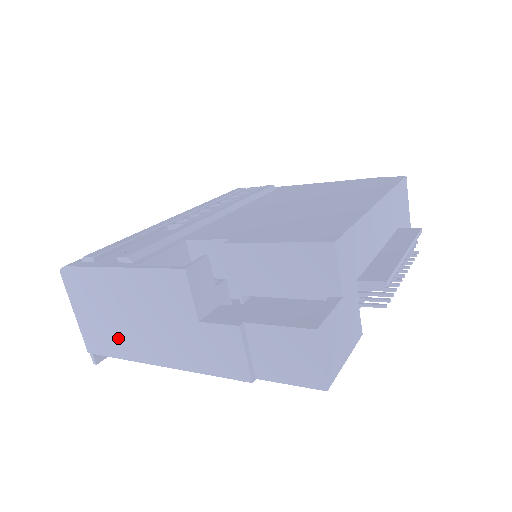
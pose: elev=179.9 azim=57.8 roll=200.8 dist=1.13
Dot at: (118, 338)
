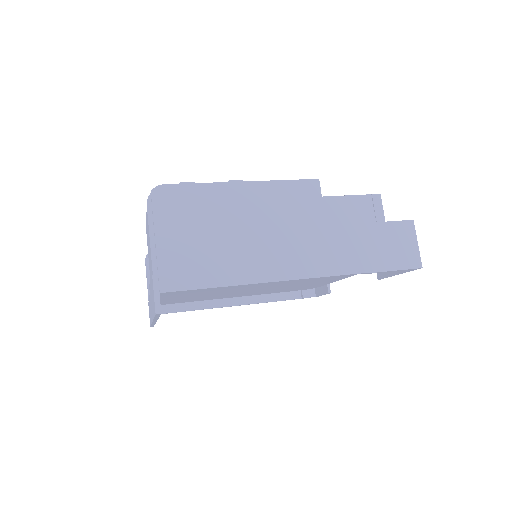
Dot at: (221, 260)
